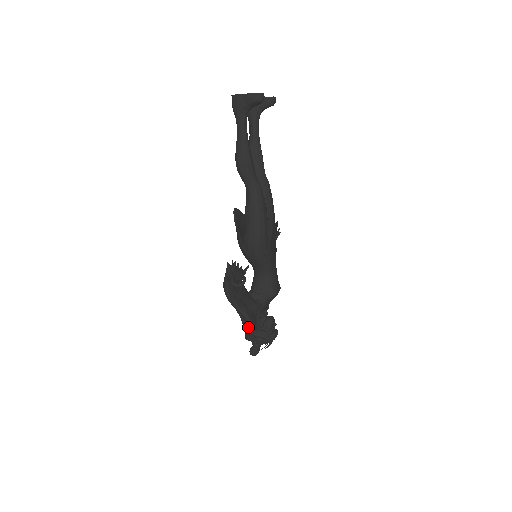
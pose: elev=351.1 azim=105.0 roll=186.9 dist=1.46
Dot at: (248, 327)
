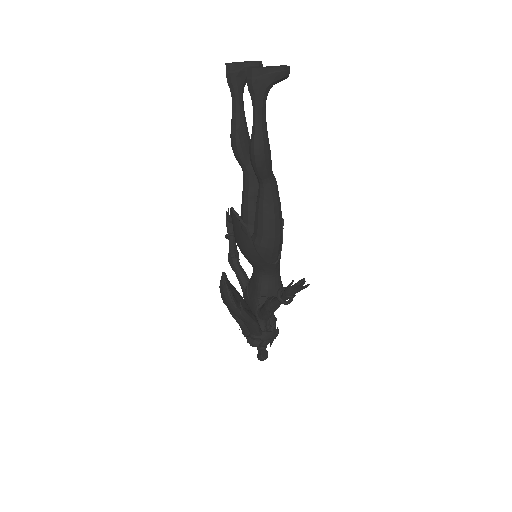
Dot at: (255, 334)
